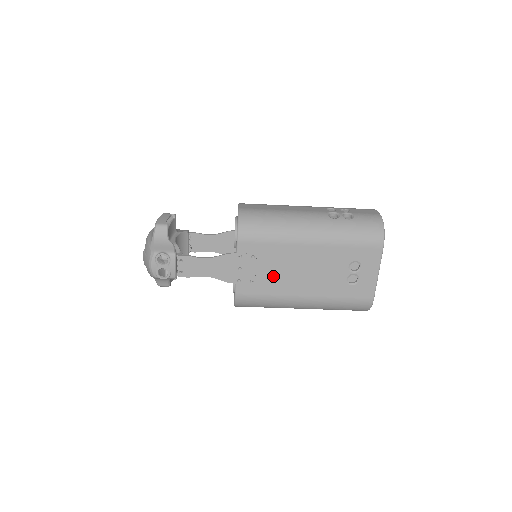
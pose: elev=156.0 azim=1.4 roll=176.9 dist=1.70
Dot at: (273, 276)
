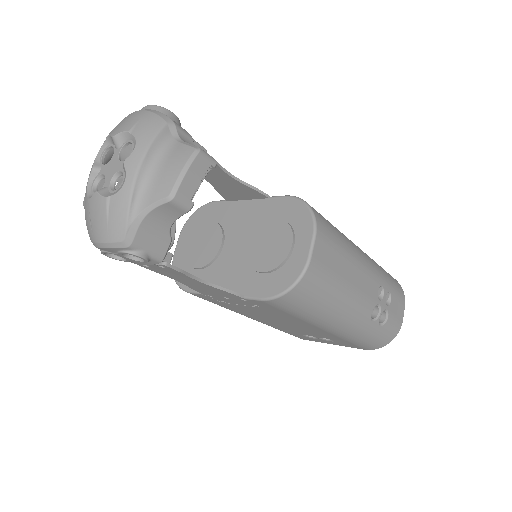
Dot at: (251, 311)
